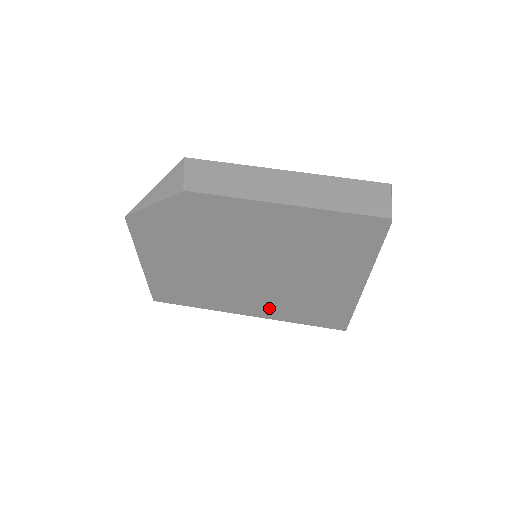
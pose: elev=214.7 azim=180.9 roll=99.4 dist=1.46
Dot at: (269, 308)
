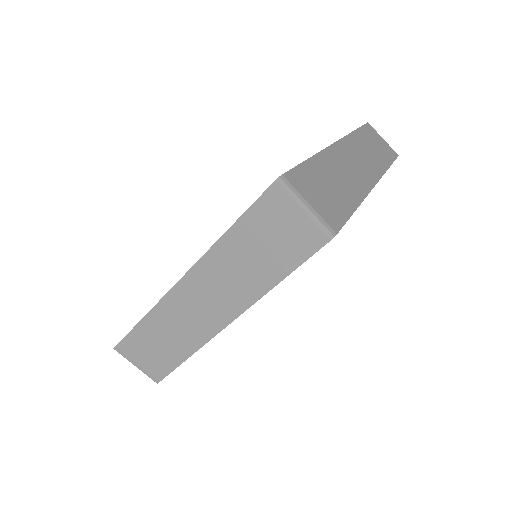
Dot at: occluded
